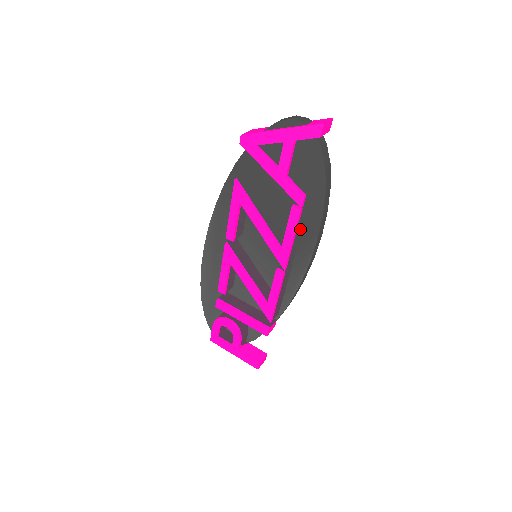
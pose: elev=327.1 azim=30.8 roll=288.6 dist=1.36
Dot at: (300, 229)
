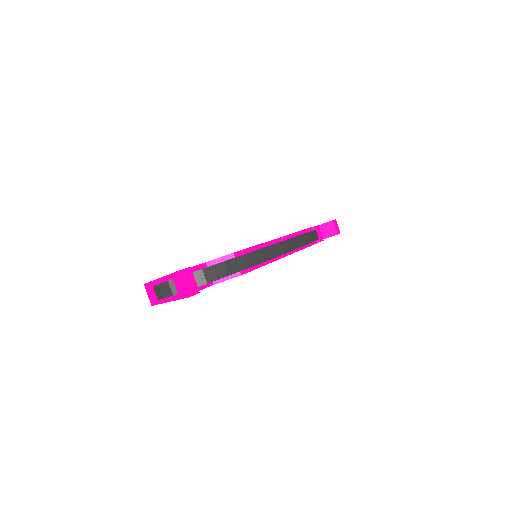
Dot at: occluded
